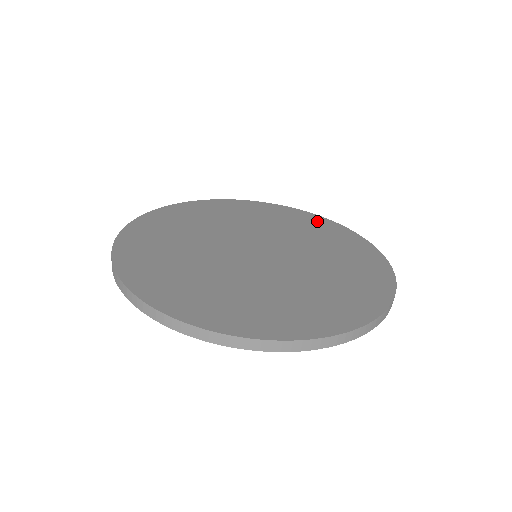
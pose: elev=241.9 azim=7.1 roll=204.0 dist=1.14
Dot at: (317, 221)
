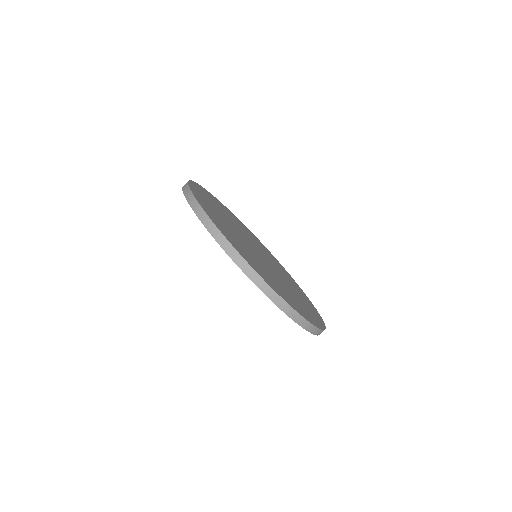
Dot at: occluded
